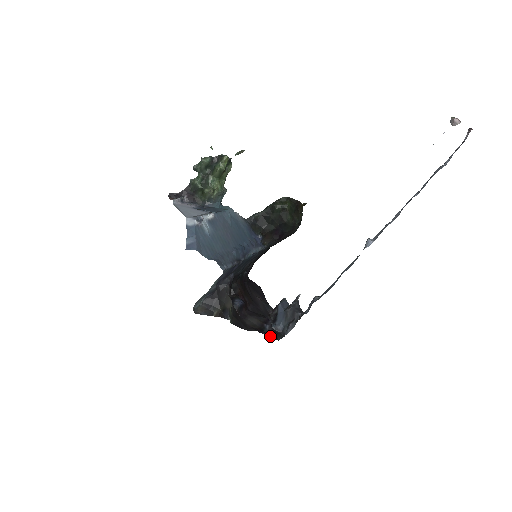
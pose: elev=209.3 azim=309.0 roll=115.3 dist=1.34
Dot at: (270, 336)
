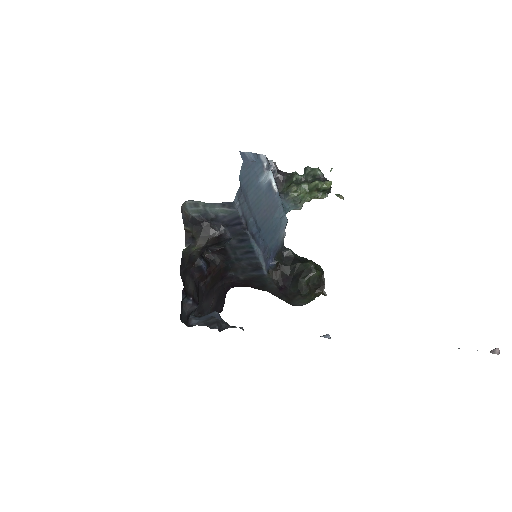
Dot at: (182, 307)
